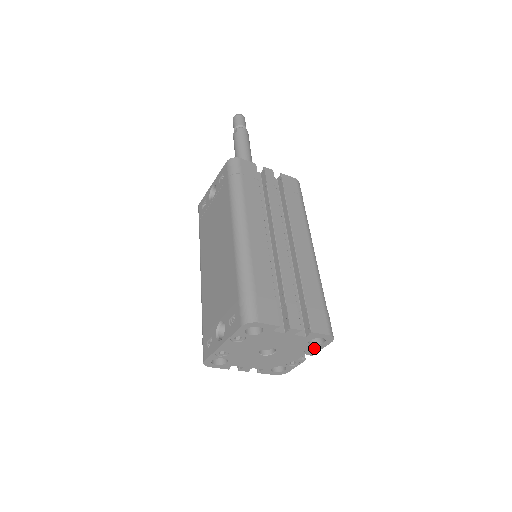
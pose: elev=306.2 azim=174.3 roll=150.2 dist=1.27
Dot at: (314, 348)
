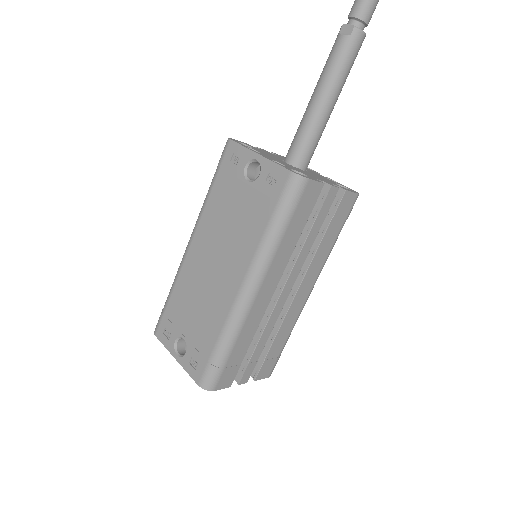
Dot at: occluded
